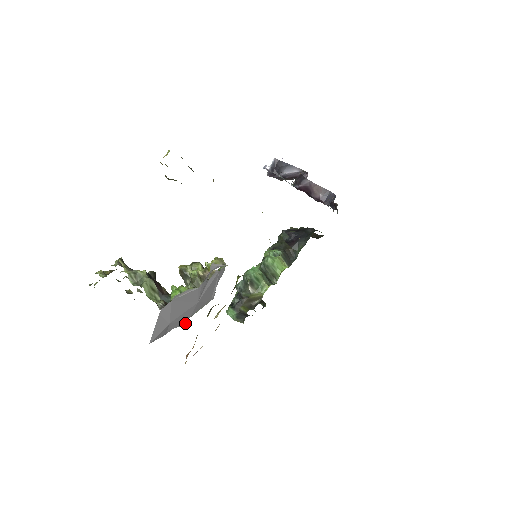
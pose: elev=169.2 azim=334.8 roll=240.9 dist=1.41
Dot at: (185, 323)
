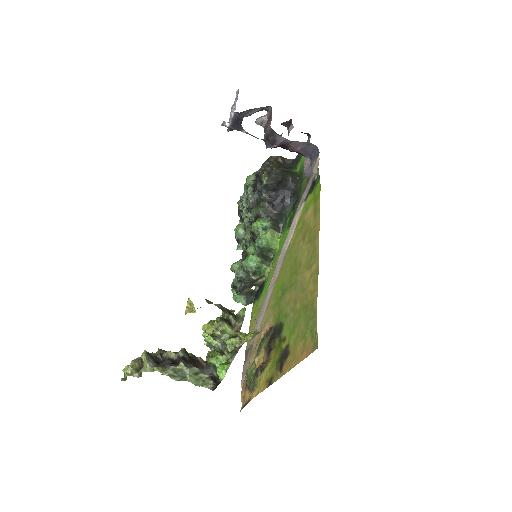
Dot at: occluded
